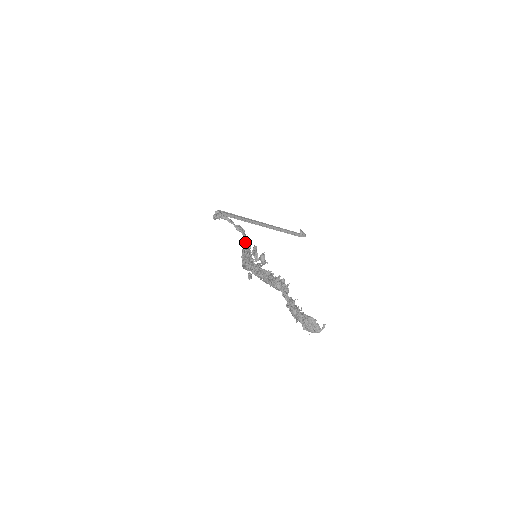
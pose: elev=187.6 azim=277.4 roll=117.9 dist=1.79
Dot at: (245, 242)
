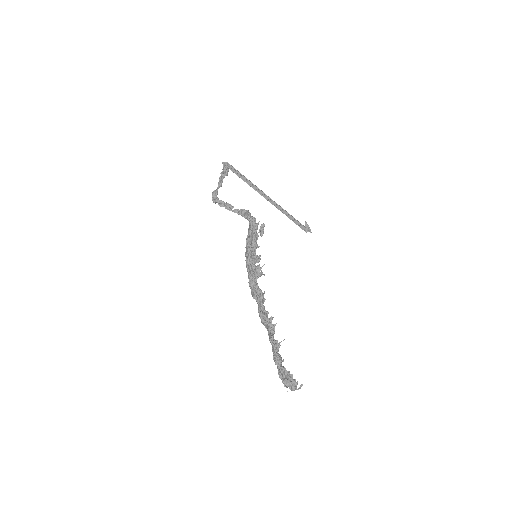
Dot at: (249, 224)
